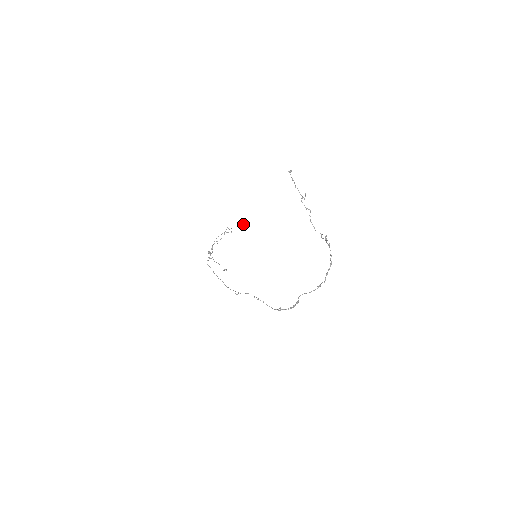
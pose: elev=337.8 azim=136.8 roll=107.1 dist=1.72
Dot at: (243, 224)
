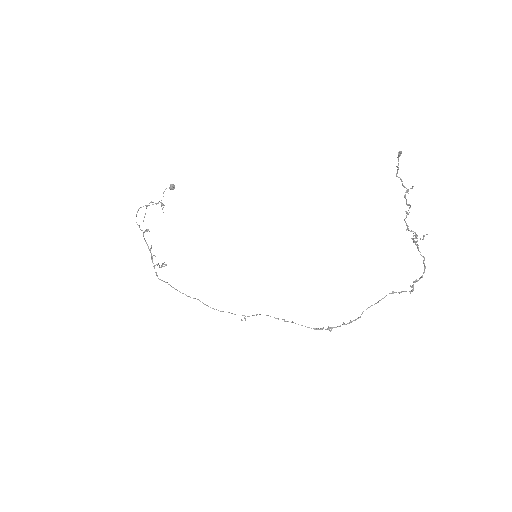
Dot at: (171, 188)
